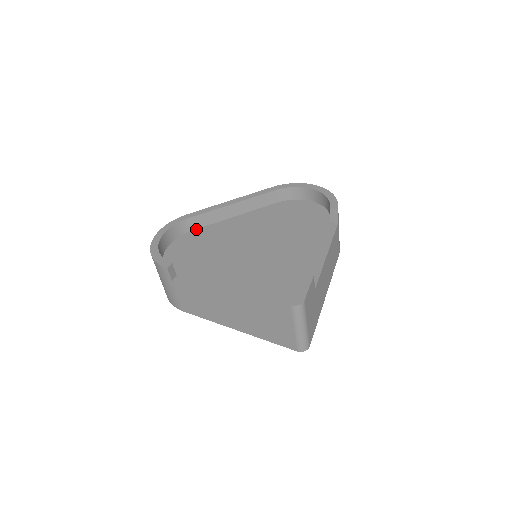
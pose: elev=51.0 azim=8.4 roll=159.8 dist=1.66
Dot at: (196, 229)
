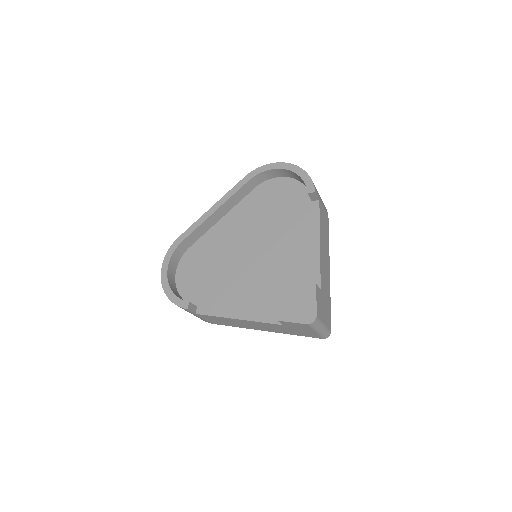
Dot at: (192, 245)
